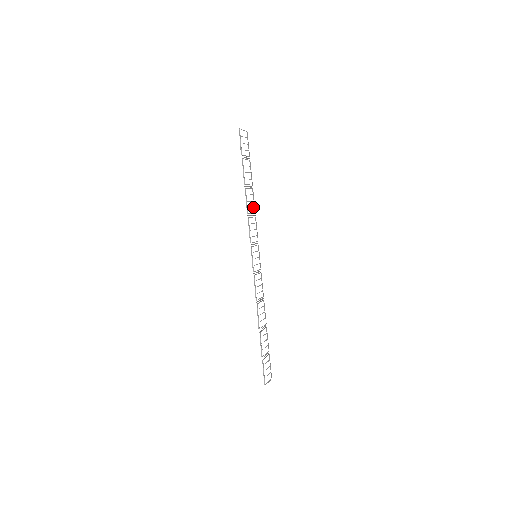
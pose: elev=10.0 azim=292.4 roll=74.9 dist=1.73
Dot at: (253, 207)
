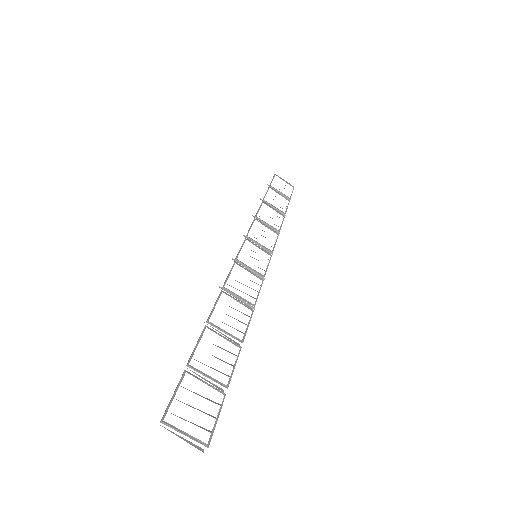
Dot at: occluded
